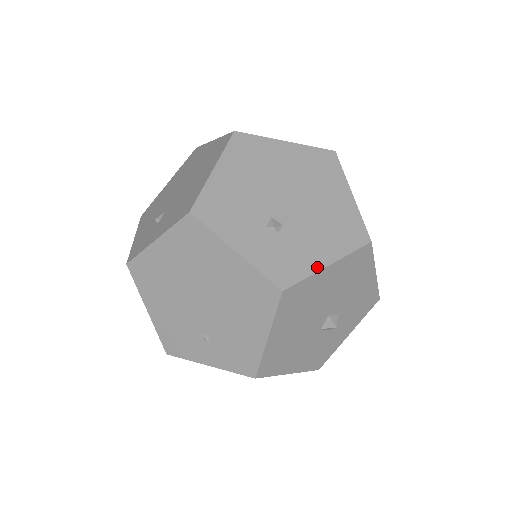
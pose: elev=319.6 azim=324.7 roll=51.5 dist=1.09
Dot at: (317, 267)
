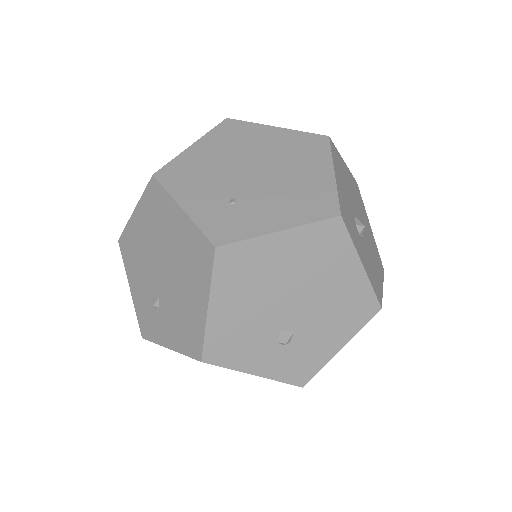
Dot at: (330, 355)
